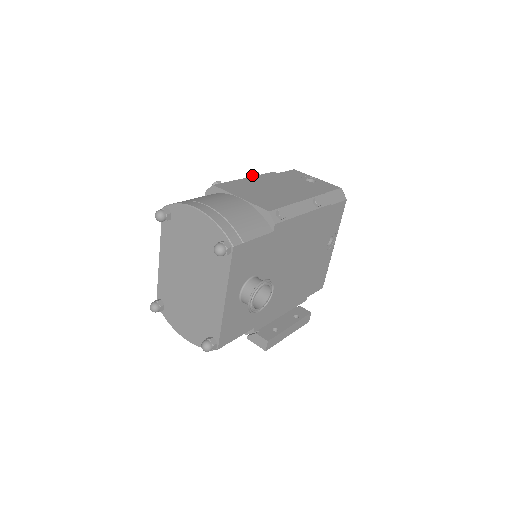
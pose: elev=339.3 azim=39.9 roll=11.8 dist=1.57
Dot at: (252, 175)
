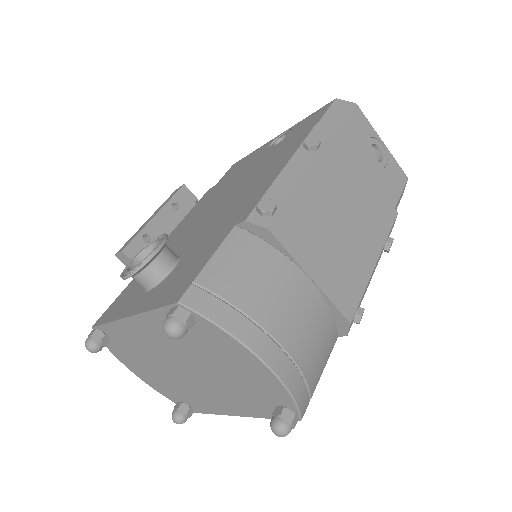
Dot at: (309, 147)
